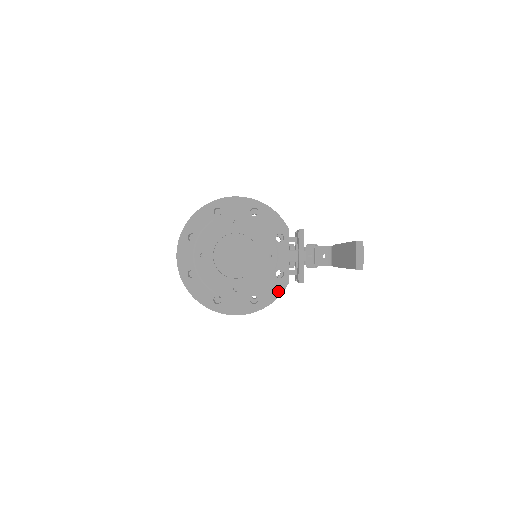
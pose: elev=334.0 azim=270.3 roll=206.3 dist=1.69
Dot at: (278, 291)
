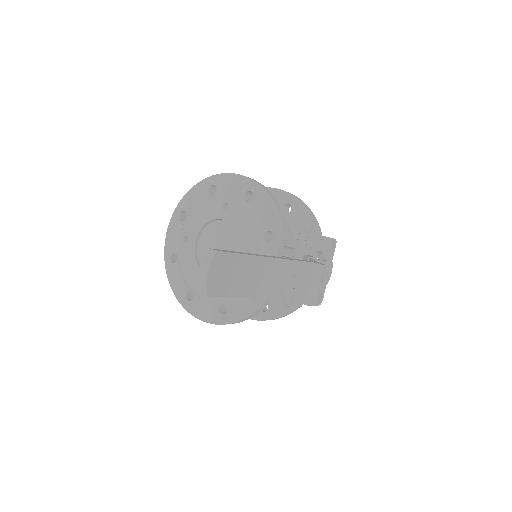
Dot at: (250, 307)
